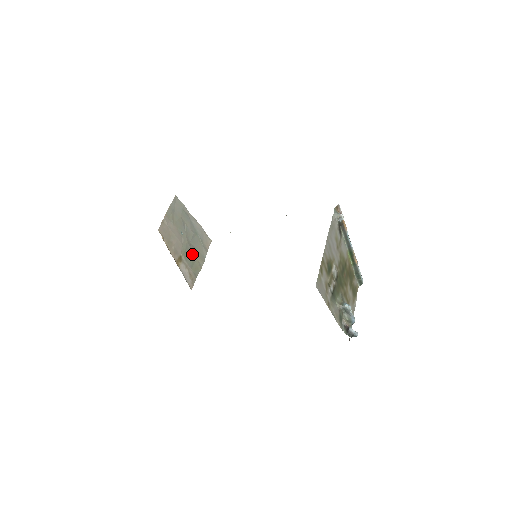
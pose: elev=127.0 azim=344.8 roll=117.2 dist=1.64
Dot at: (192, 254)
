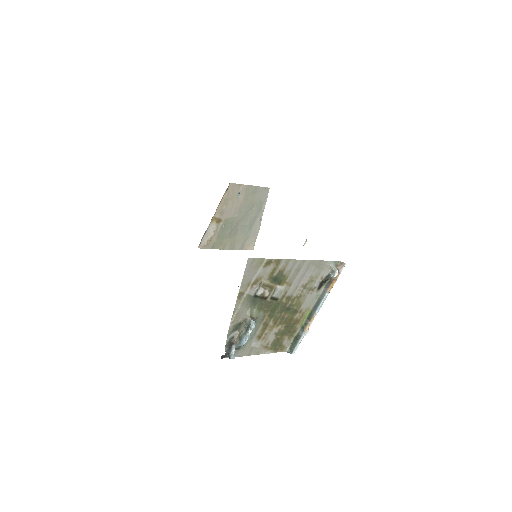
Dot at: (230, 232)
